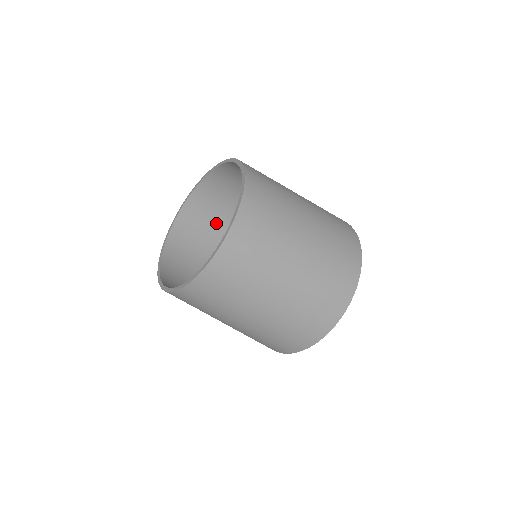
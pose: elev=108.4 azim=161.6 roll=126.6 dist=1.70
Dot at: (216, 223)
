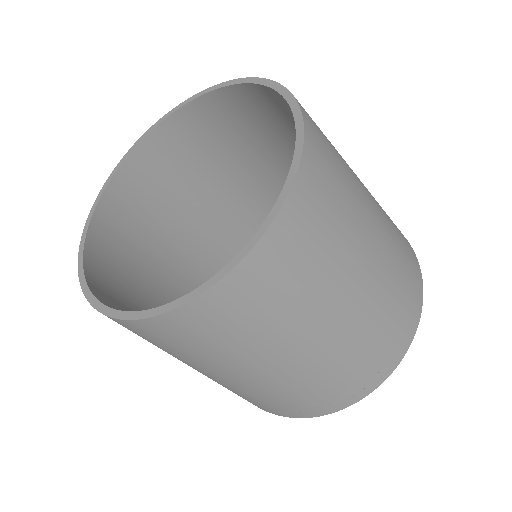
Dot at: (154, 229)
